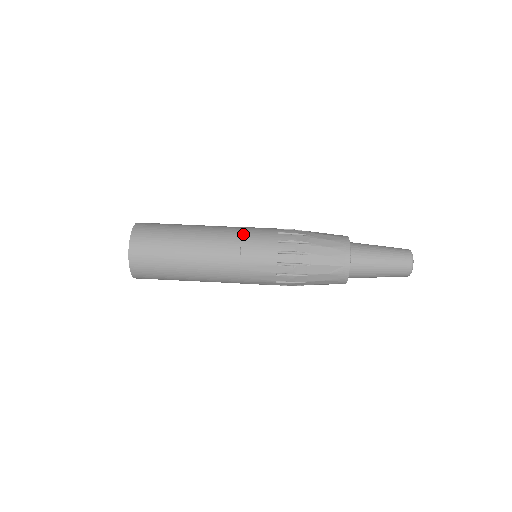
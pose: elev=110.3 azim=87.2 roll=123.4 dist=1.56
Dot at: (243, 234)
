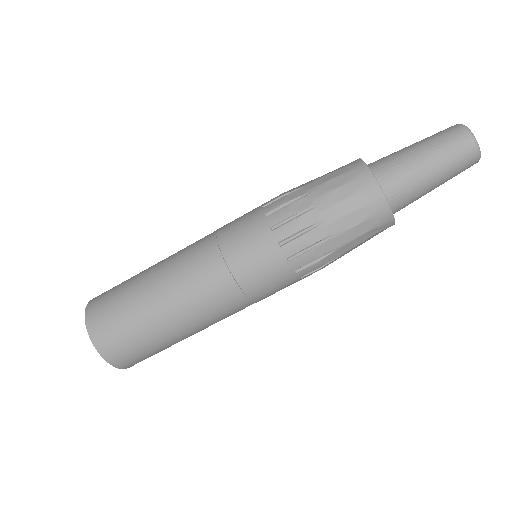
Dot at: (235, 276)
